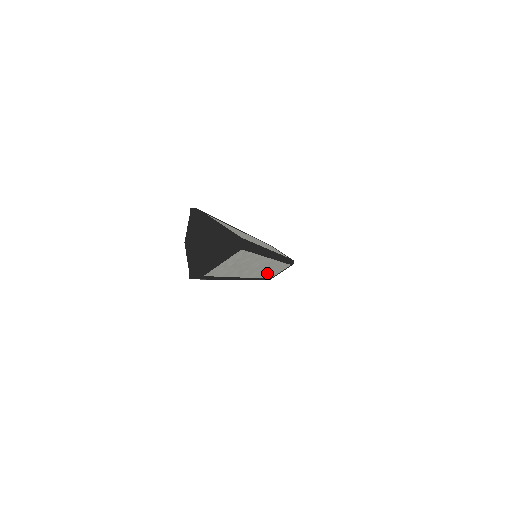
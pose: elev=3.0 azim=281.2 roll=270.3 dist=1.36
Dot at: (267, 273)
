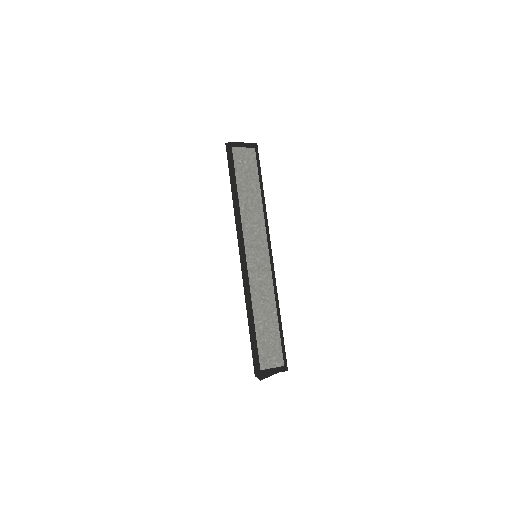
Dot at: (260, 310)
